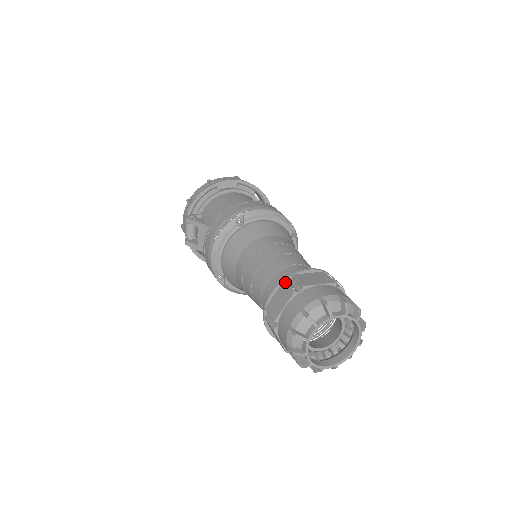
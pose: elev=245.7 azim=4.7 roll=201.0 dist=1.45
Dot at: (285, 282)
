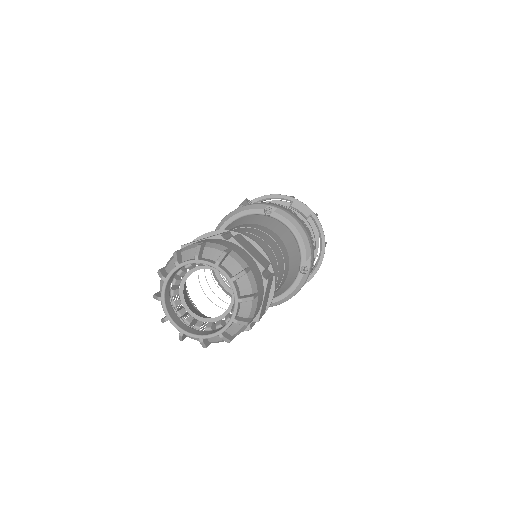
Dot at: (227, 231)
